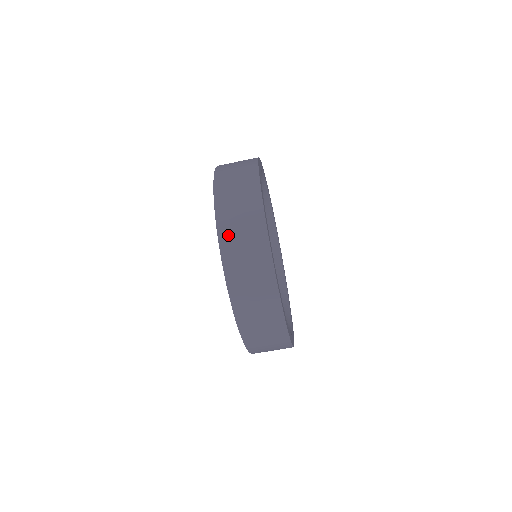
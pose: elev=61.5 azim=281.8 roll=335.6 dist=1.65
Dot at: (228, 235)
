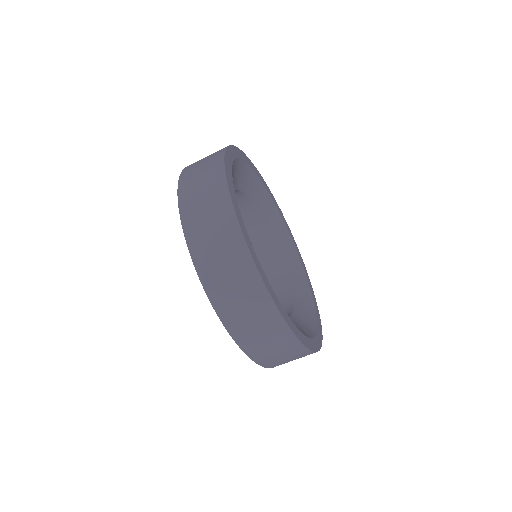
Dot at: (187, 189)
